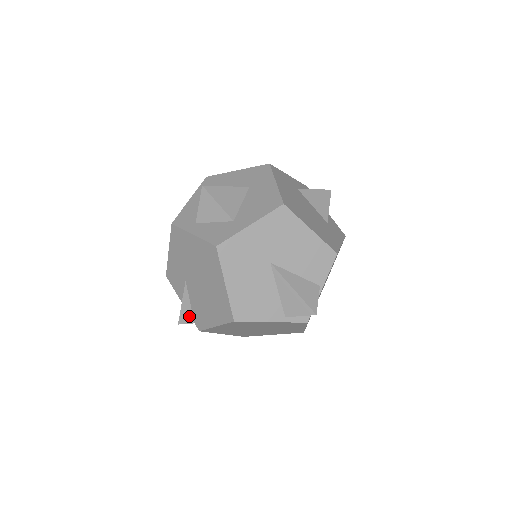
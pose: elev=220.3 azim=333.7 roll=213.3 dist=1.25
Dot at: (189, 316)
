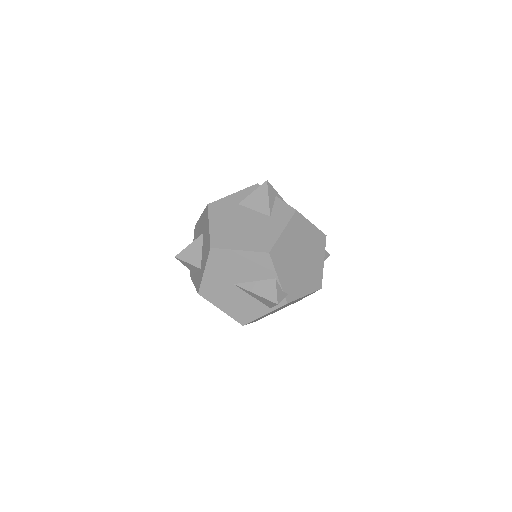
Dot at: occluded
